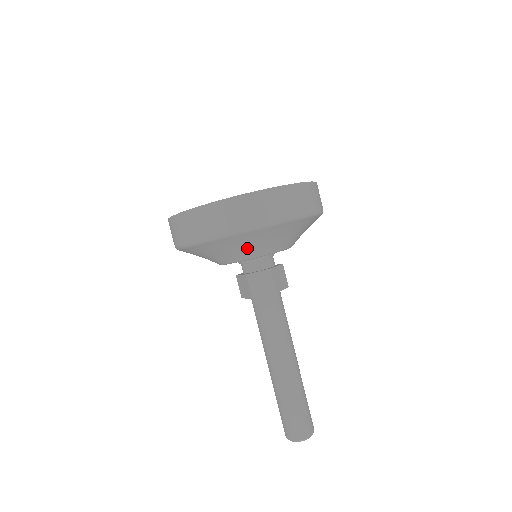
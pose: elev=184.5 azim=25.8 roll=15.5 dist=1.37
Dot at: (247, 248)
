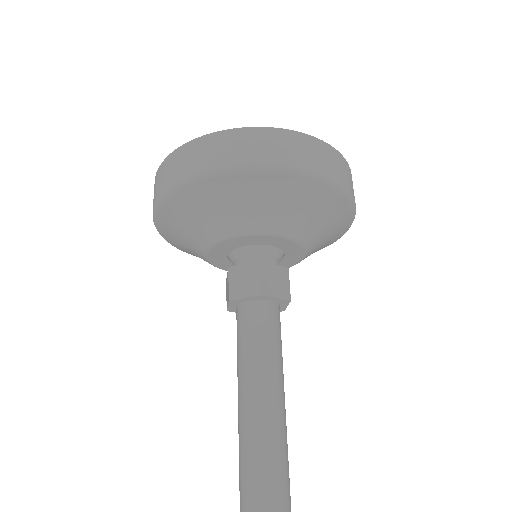
Dot at: (298, 214)
